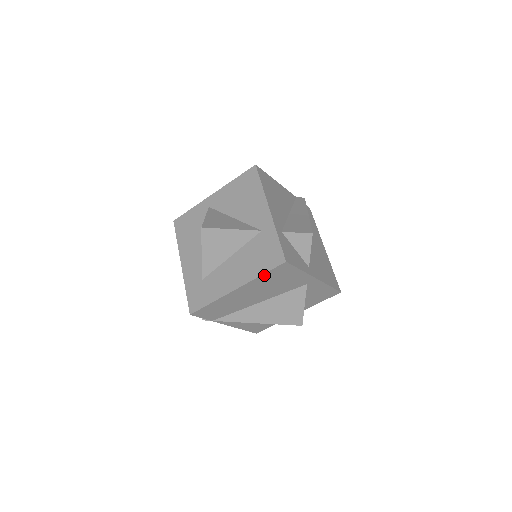
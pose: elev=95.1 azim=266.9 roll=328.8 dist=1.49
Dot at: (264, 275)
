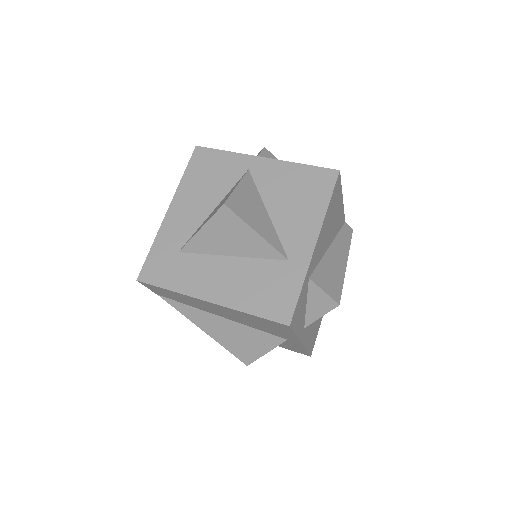
Dot at: (253, 315)
